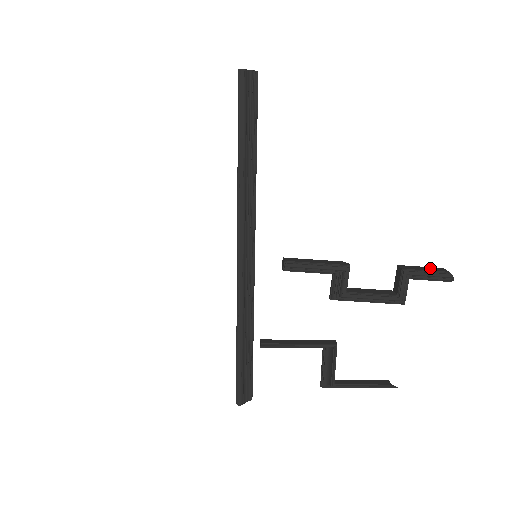
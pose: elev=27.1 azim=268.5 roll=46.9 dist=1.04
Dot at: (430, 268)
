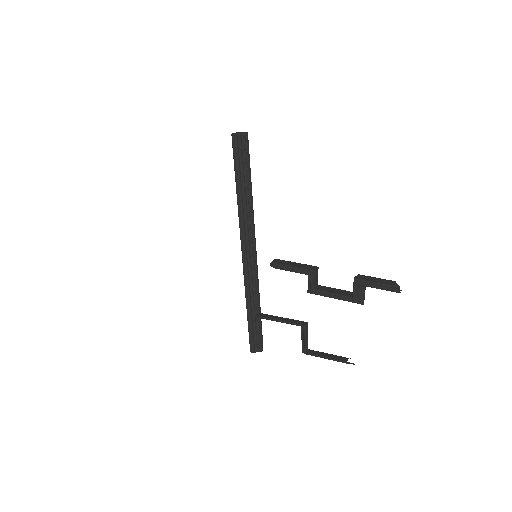
Dot at: (380, 280)
